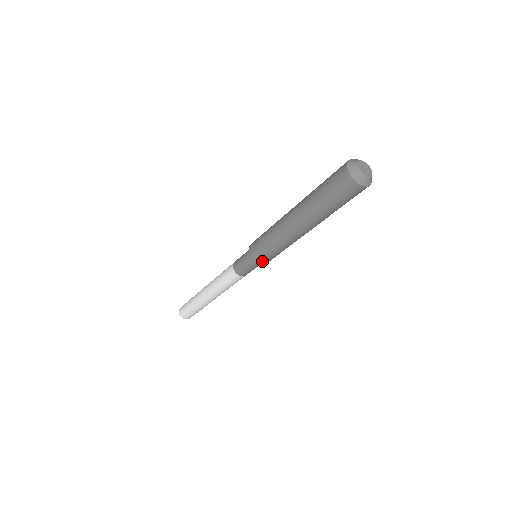
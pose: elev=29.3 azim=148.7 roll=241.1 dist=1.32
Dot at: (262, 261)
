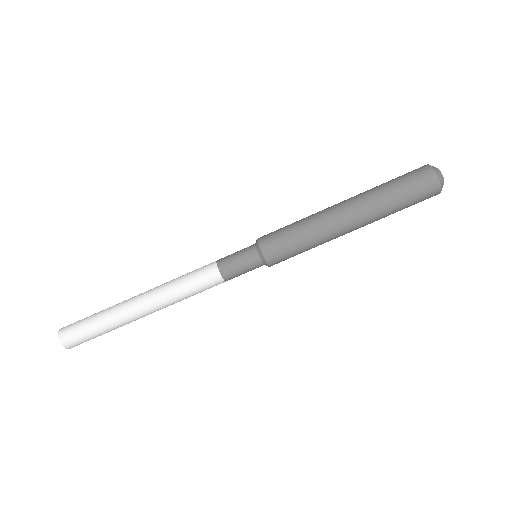
Dot at: (265, 239)
